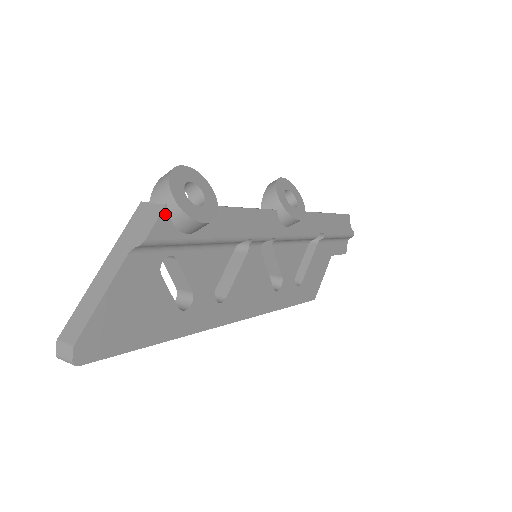
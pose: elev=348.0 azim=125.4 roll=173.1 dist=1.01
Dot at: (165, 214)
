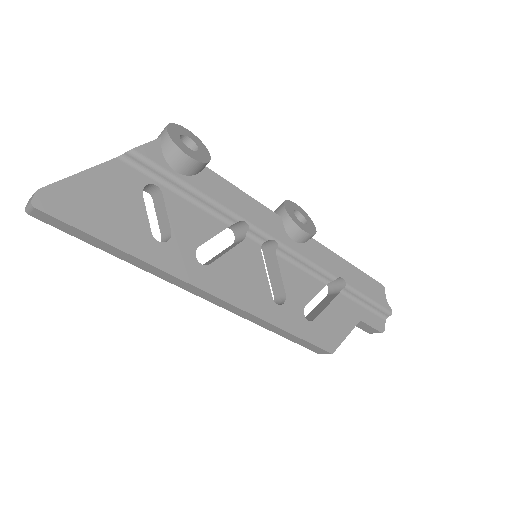
Dot at: (158, 143)
